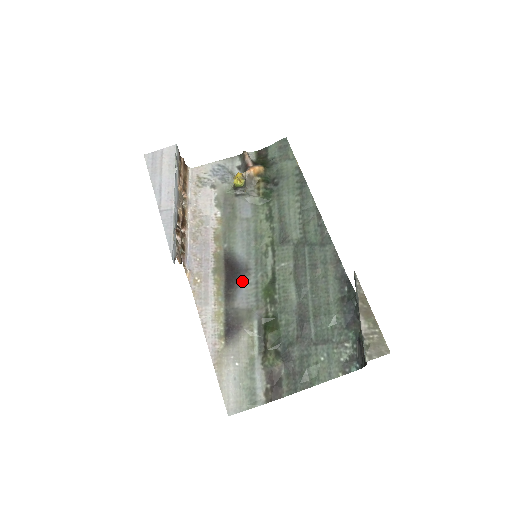
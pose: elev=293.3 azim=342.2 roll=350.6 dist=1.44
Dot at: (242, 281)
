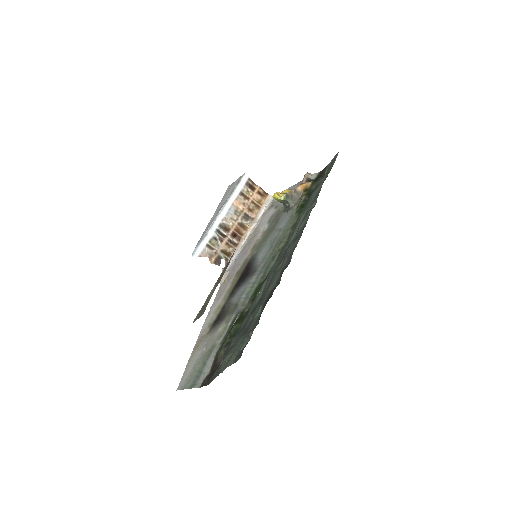
Dot at: (246, 281)
